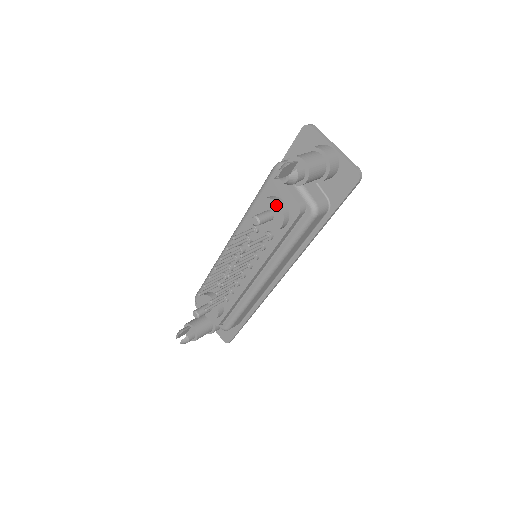
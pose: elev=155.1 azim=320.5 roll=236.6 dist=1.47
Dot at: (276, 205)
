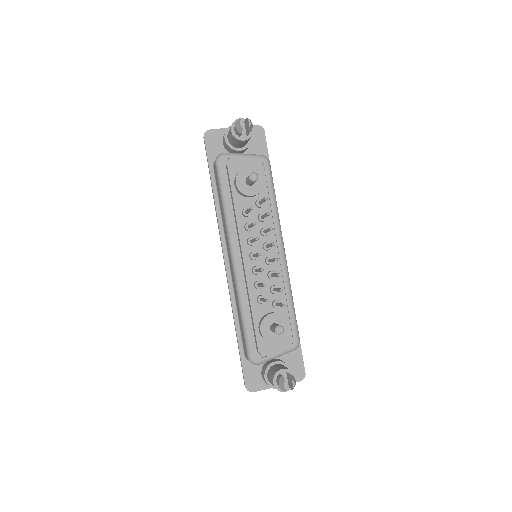
Dot at: (248, 169)
